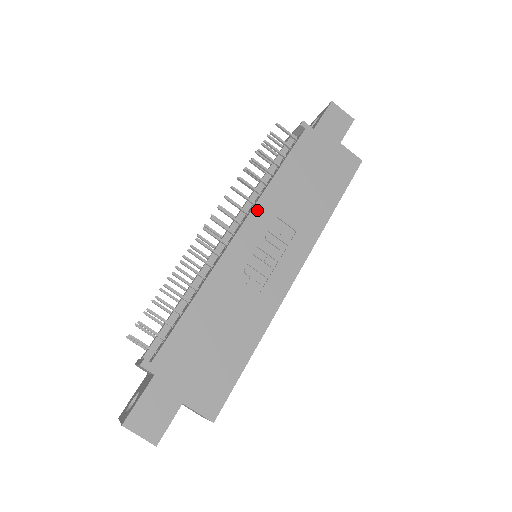
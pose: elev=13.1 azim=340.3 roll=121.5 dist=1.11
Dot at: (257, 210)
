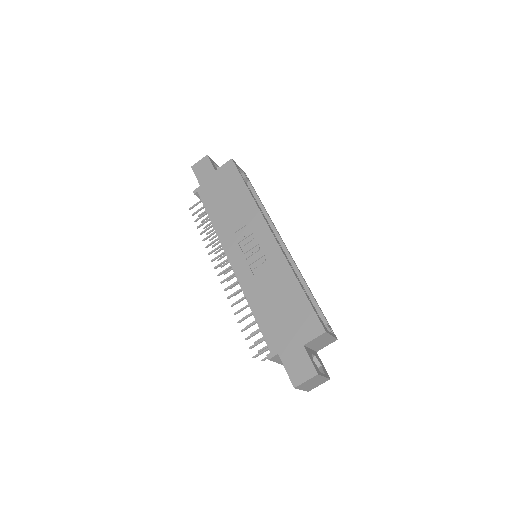
Dot at: (225, 244)
